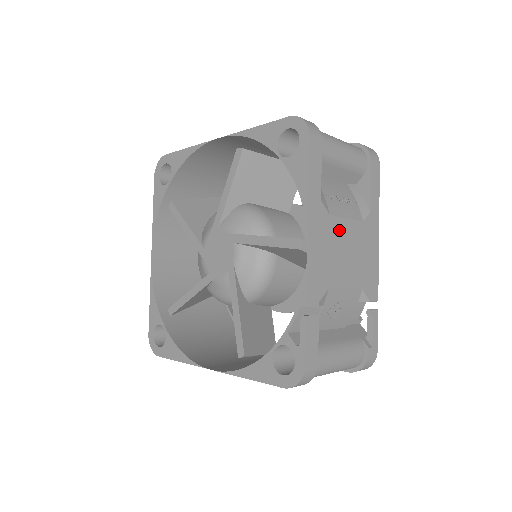
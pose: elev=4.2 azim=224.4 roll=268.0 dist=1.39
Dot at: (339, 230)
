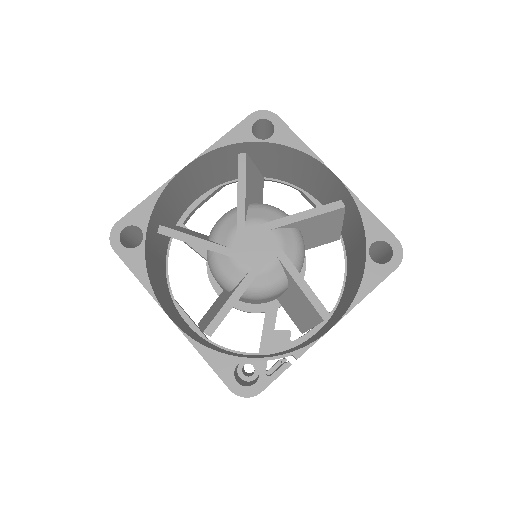
Dot at: occluded
